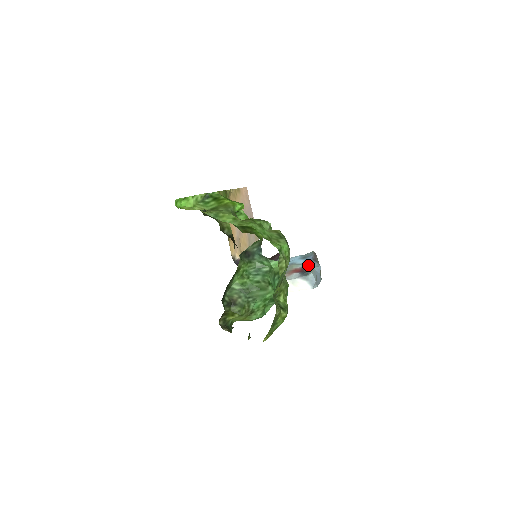
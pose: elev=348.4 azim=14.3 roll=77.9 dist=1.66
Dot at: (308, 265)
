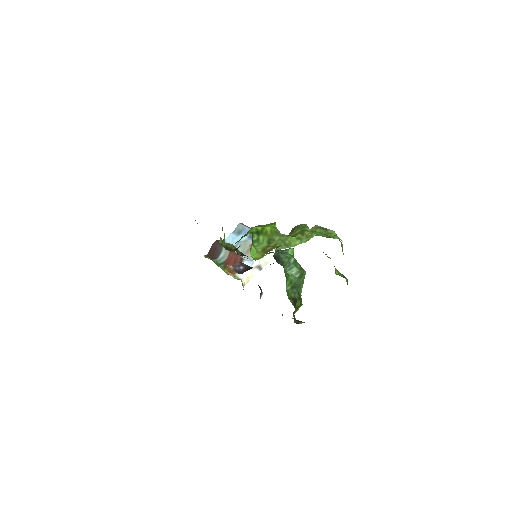
Dot at: occluded
